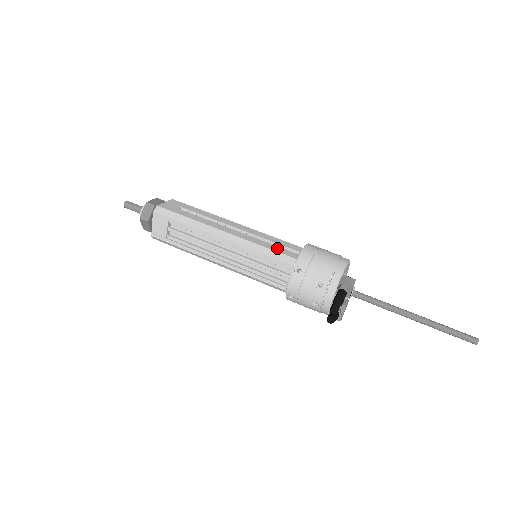
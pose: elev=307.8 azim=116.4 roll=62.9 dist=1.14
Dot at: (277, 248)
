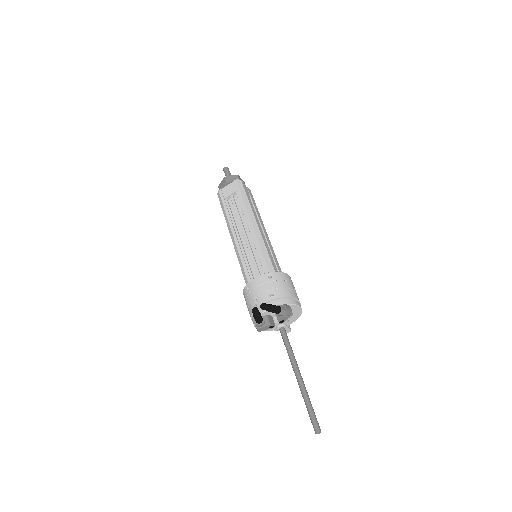
Dot at: (273, 260)
